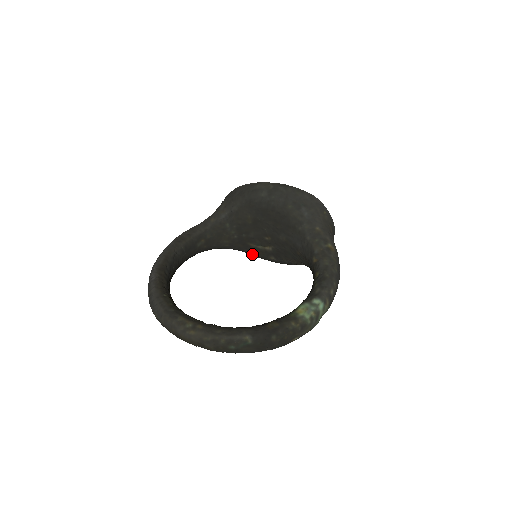
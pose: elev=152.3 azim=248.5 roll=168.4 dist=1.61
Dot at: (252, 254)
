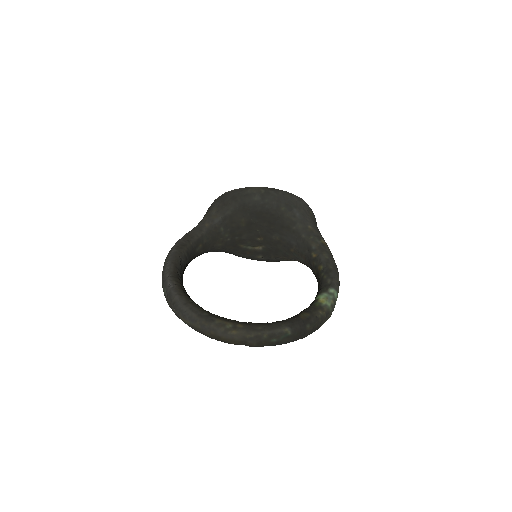
Dot at: (239, 255)
